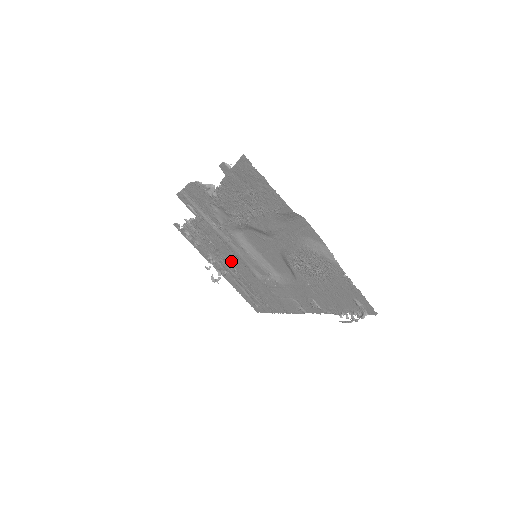
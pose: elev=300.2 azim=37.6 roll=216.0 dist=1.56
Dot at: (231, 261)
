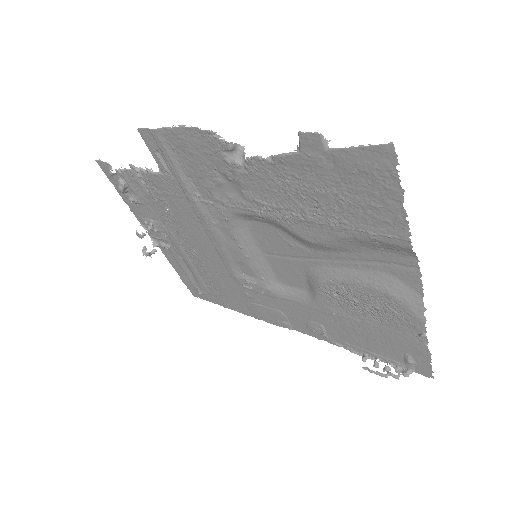
Dot at: (194, 242)
